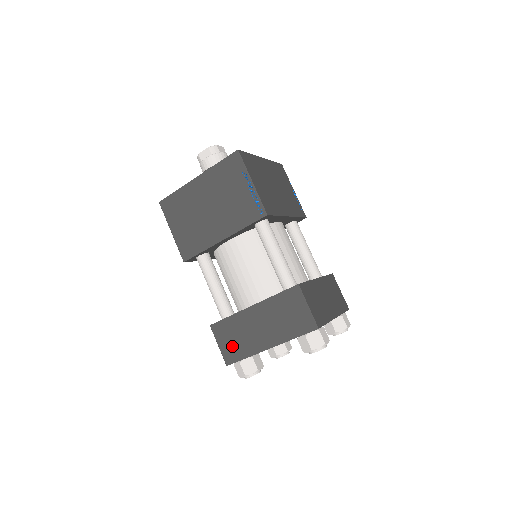
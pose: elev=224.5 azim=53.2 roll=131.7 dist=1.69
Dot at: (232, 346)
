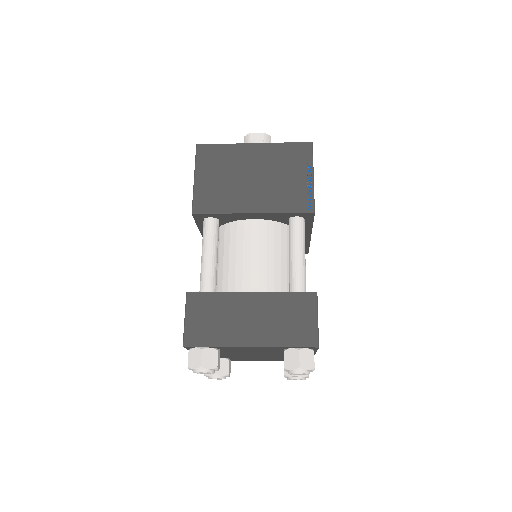
Dot at: (203, 326)
